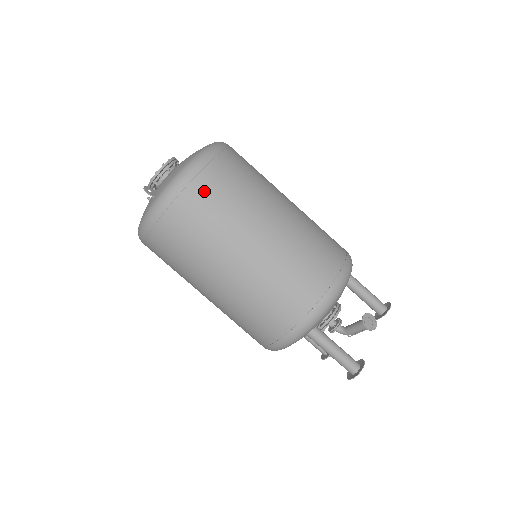
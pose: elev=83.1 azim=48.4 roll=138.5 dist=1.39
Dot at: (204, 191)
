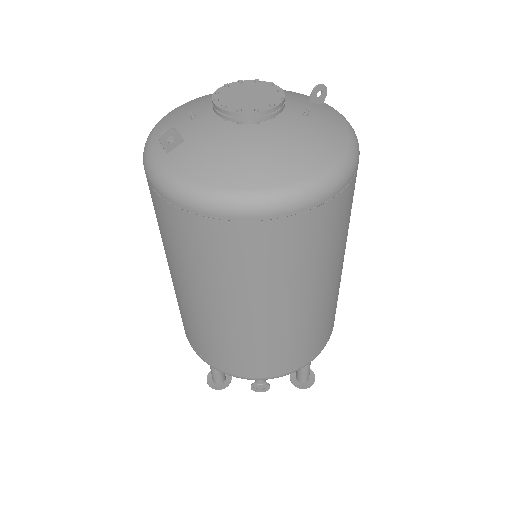
Dot at: (200, 234)
